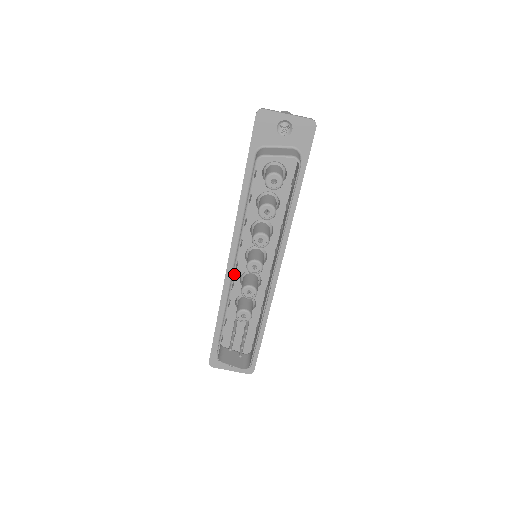
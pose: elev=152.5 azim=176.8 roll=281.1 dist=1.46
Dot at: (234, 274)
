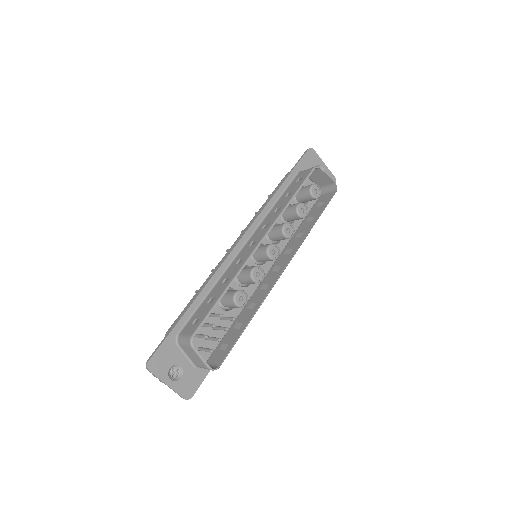
Dot at: (234, 260)
